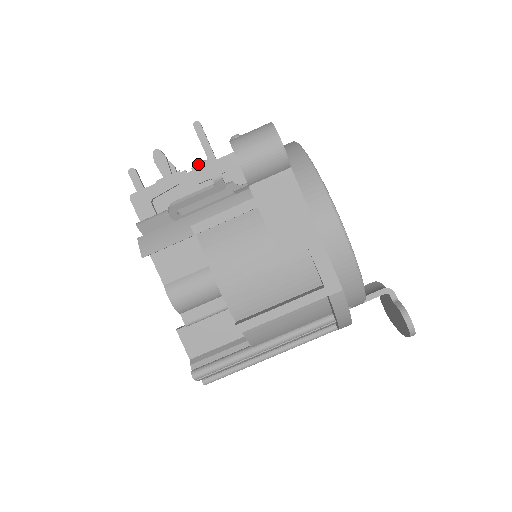
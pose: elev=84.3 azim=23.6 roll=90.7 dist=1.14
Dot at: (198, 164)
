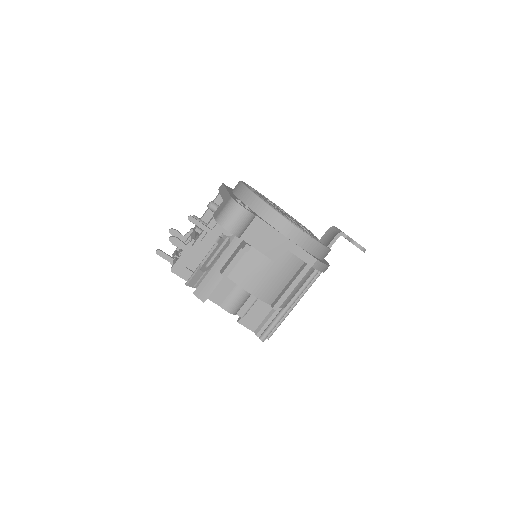
Dot at: (203, 238)
